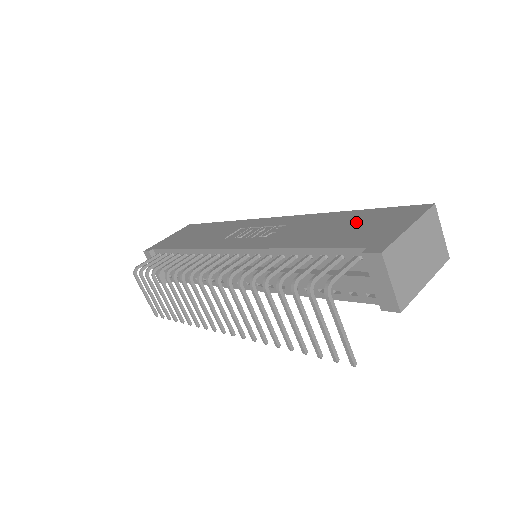
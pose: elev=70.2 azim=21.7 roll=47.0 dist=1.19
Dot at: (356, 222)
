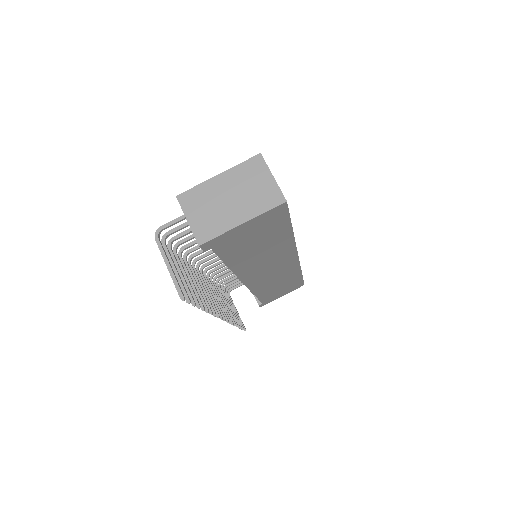
Dot at: occluded
